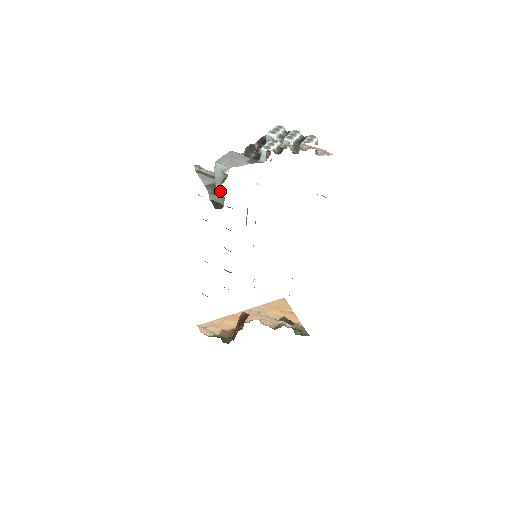
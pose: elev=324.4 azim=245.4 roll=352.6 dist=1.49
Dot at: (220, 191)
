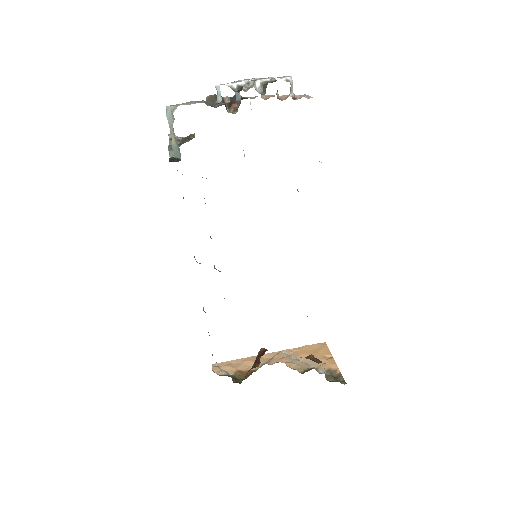
Dot at: (175, 142)
